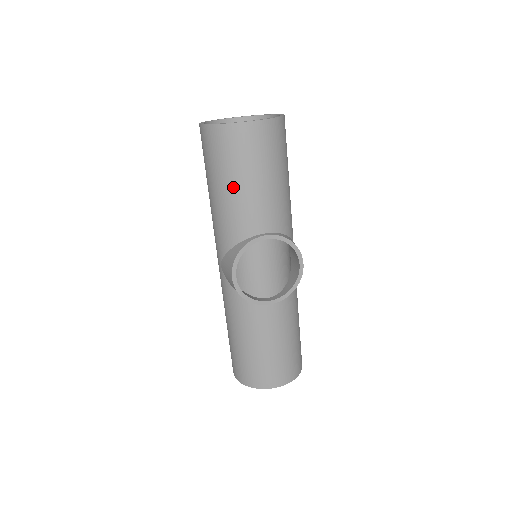
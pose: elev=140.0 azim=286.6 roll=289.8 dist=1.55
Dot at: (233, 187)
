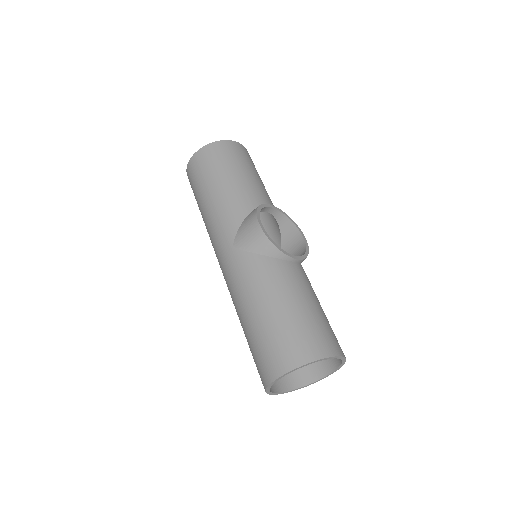
Dot at: (236, 175)
